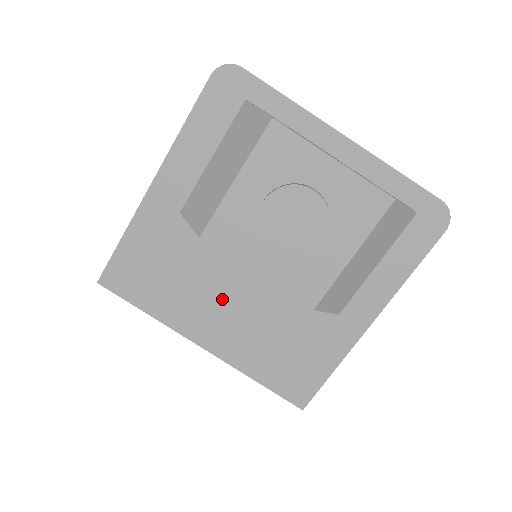
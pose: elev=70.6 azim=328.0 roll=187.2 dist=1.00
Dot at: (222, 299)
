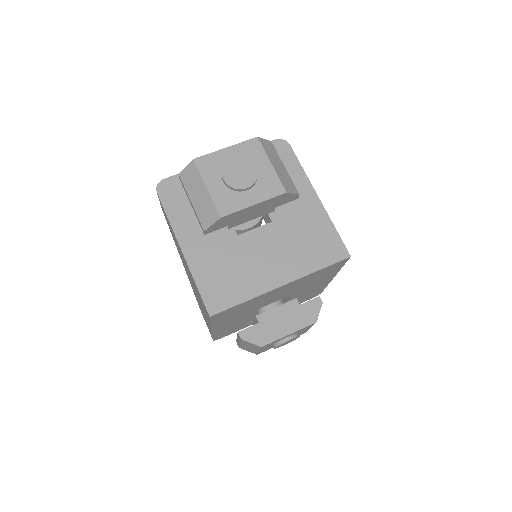
Dot at: (262, 256)
